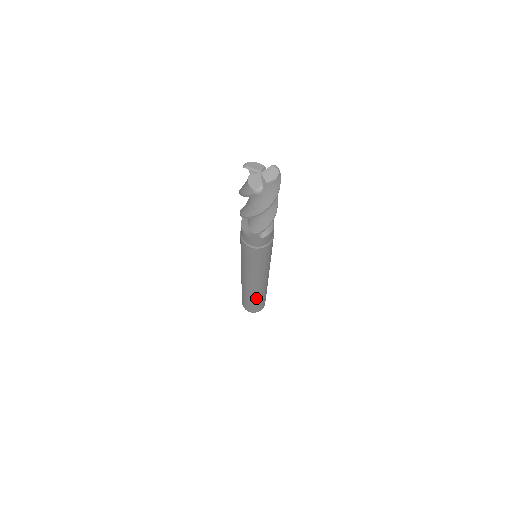
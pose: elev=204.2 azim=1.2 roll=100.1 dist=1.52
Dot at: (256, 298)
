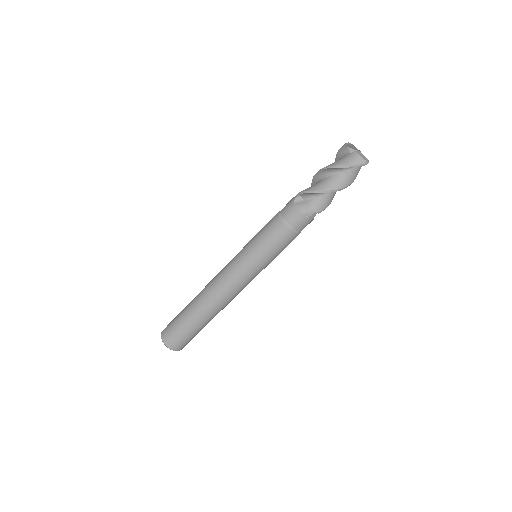
Dot at: (210, 320)
